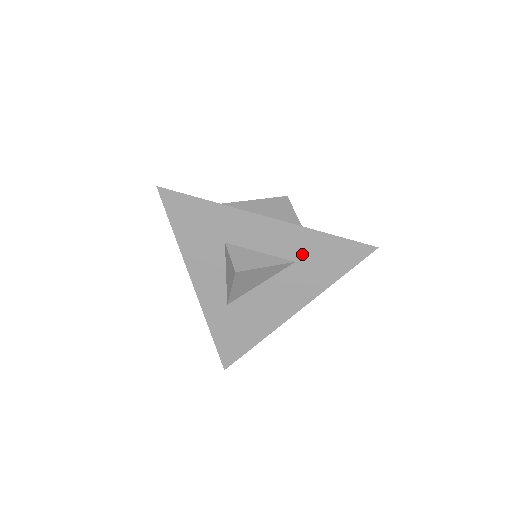
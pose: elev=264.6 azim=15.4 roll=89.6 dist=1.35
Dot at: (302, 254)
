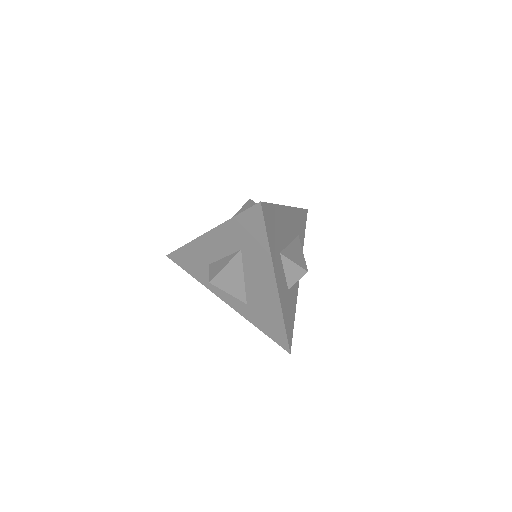
Dot at: (238, 242)
